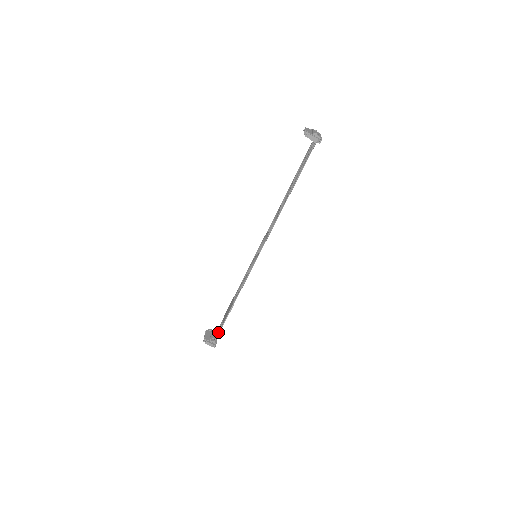
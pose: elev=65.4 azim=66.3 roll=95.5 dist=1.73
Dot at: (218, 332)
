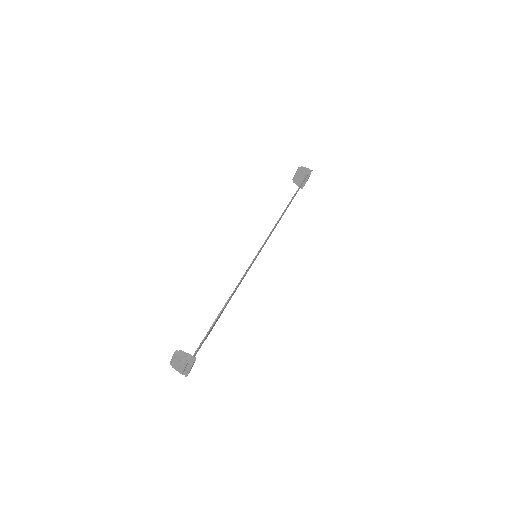
Dot at: occluded
